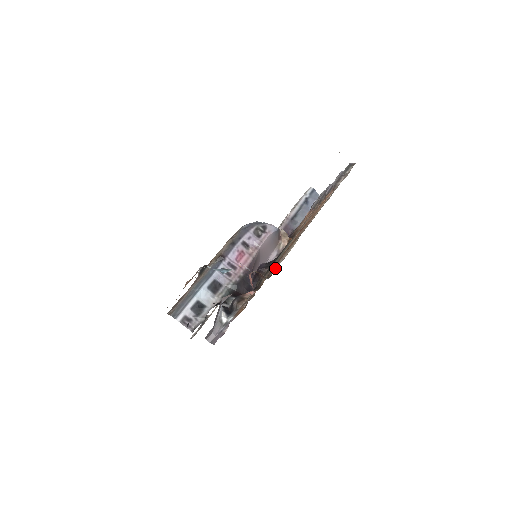
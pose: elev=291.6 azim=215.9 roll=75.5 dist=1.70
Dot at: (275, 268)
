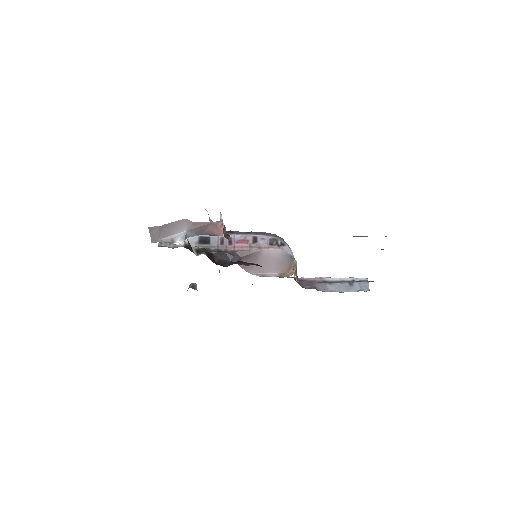
Dot at: occluded
